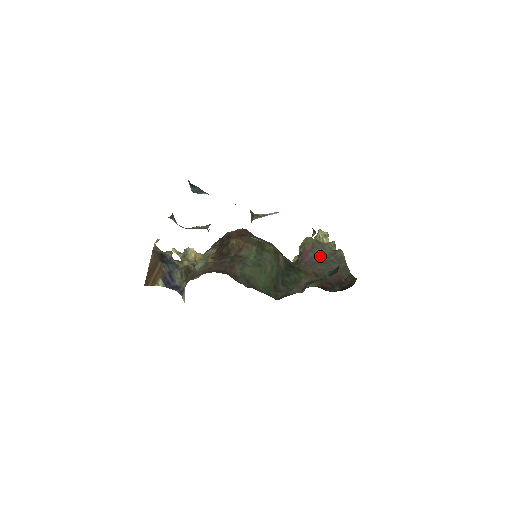
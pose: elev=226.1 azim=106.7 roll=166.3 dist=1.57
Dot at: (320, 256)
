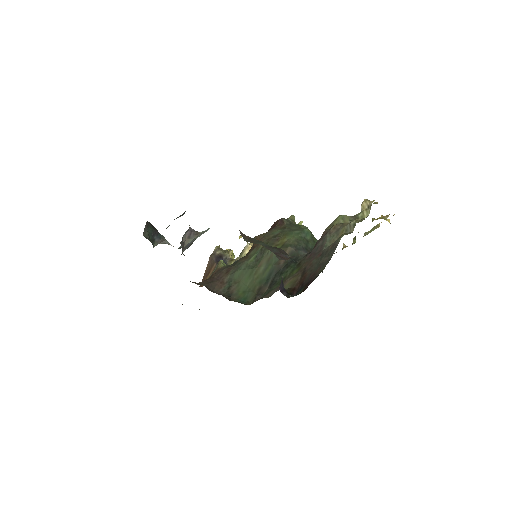
Dot at: (324, 245)
